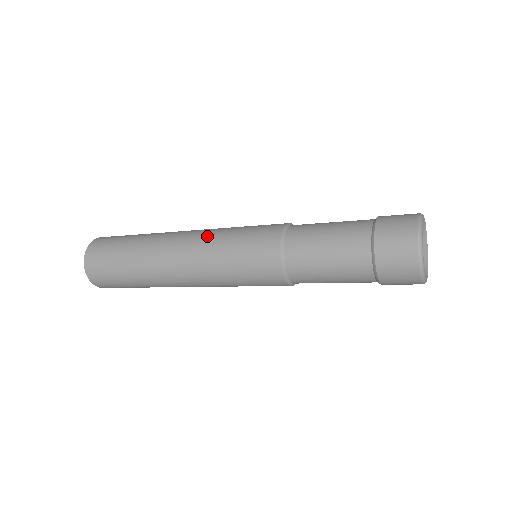
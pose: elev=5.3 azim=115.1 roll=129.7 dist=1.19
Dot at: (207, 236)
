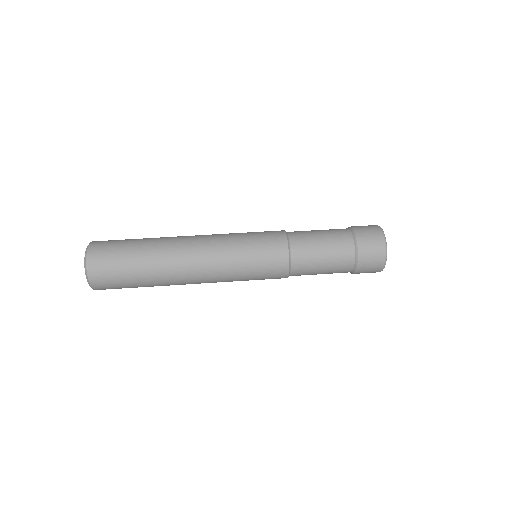
Dot at: (222, 267)
